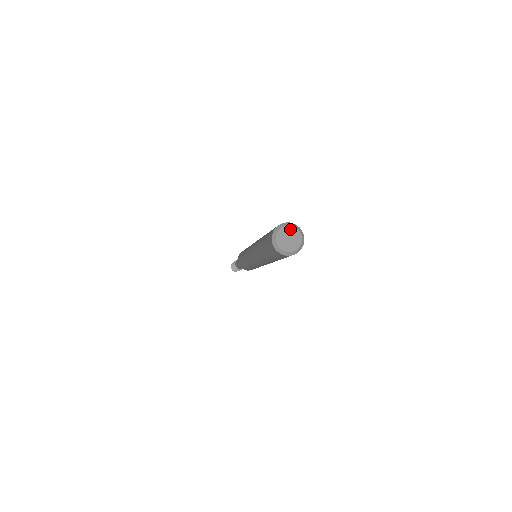
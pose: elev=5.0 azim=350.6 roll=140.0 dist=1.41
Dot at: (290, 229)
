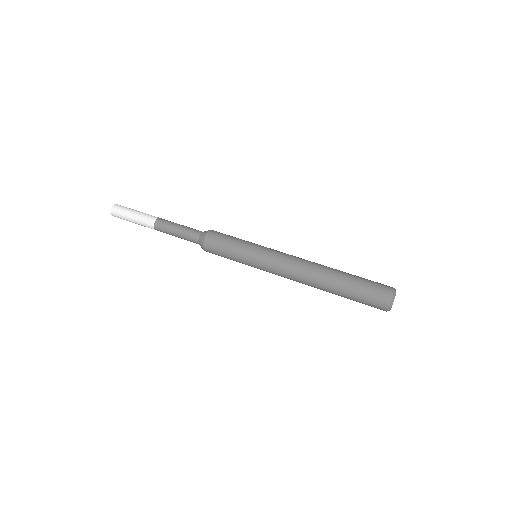
Dot at: occluded
